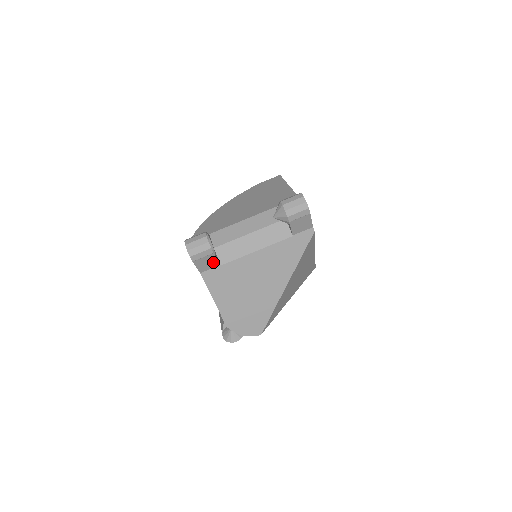
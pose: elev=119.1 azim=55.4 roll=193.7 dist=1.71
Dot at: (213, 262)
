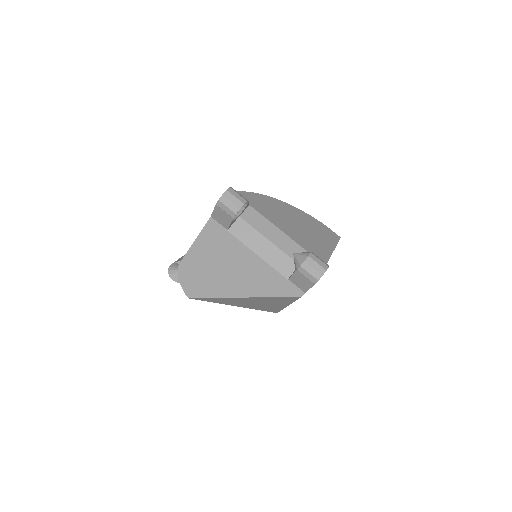
Dot at: (226, 222)
